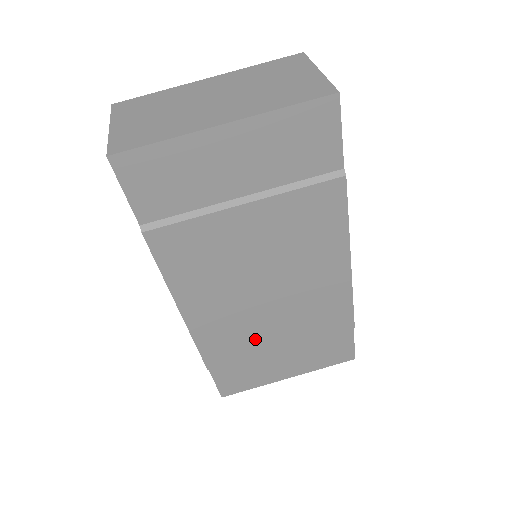
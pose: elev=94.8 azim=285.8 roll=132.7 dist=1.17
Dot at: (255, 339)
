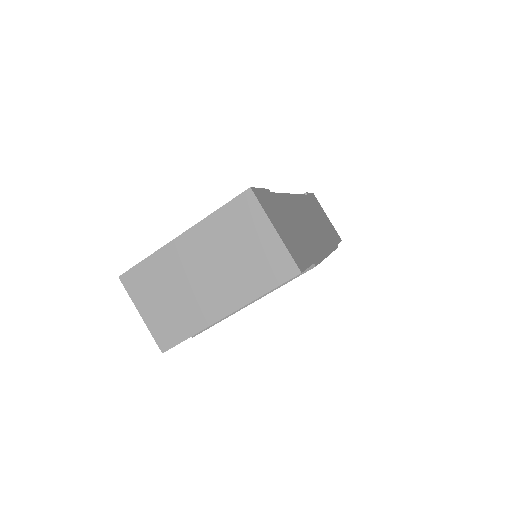
Dot at: occluded
